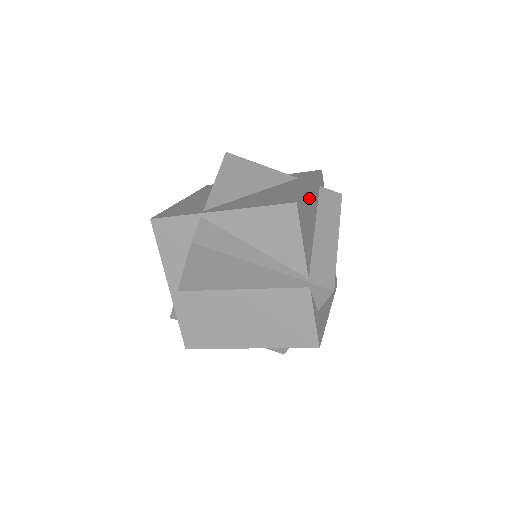
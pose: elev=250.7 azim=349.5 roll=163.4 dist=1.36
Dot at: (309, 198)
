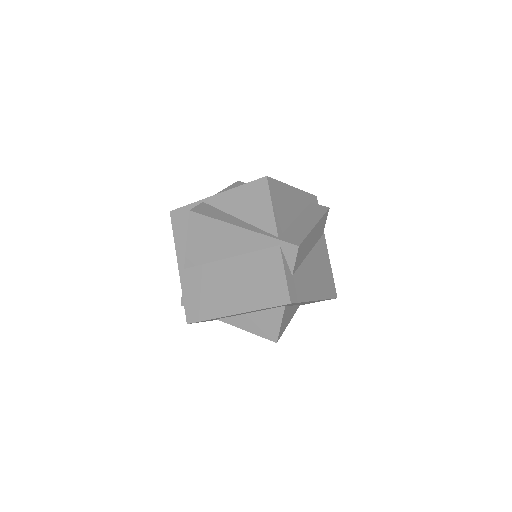
Dot at: (289, 193)
